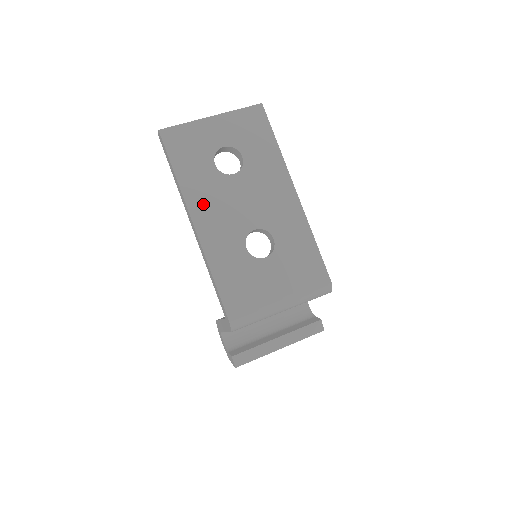
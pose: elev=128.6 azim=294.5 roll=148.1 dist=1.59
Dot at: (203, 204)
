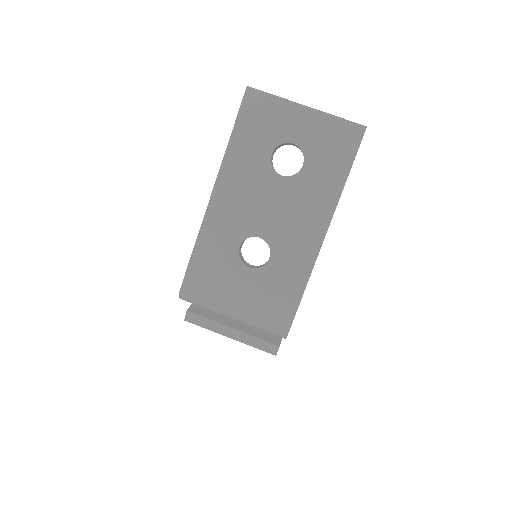
Dot at: (233, 182)
